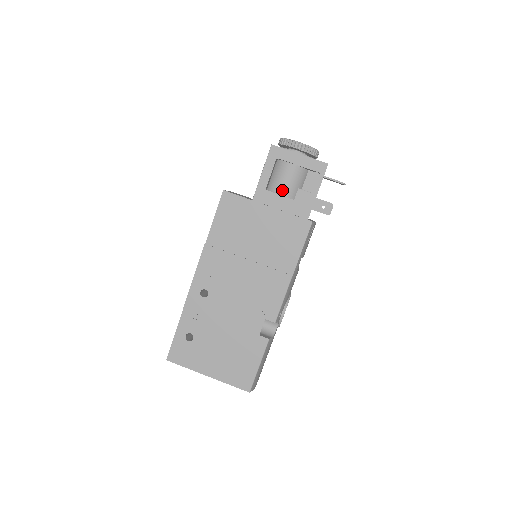
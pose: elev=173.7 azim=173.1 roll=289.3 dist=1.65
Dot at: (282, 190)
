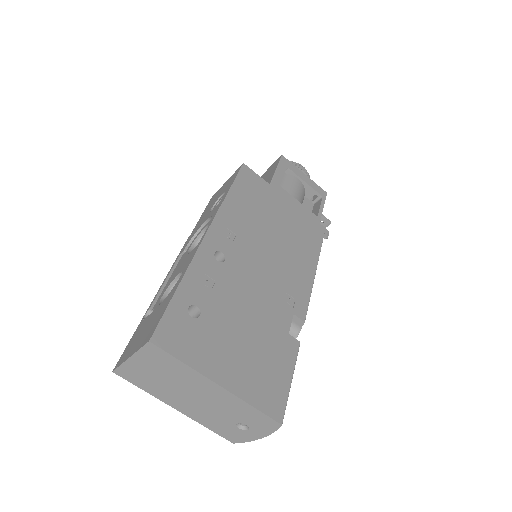
Dot at: (292, 195)
